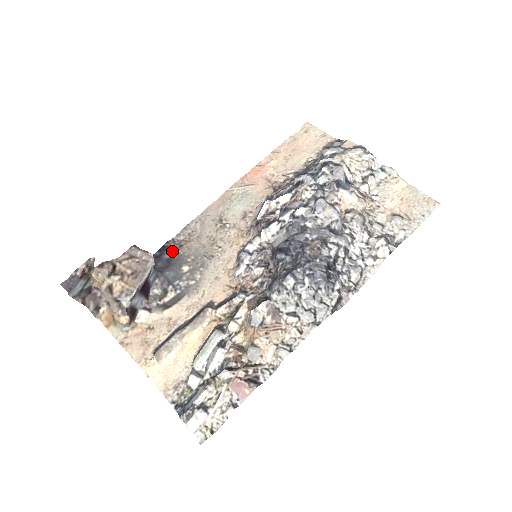
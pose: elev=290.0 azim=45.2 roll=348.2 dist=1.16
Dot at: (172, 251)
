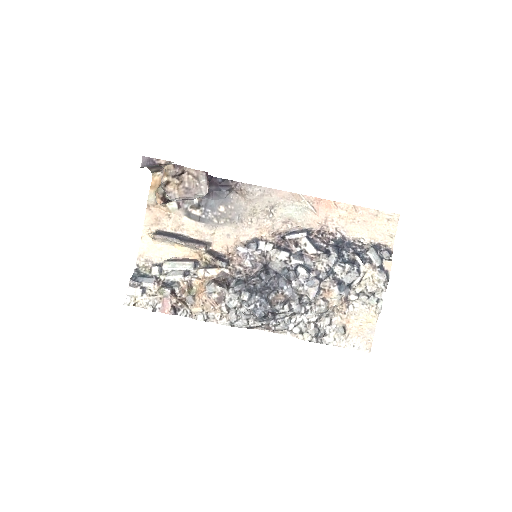
Dot at: (229, 189)
